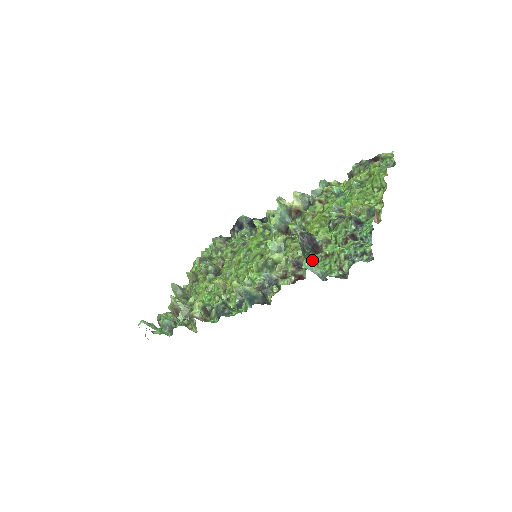
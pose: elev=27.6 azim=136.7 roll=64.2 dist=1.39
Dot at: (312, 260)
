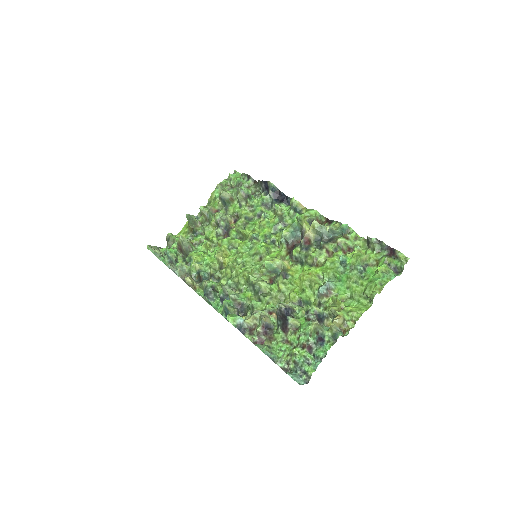
Dot at: (276, 335)
